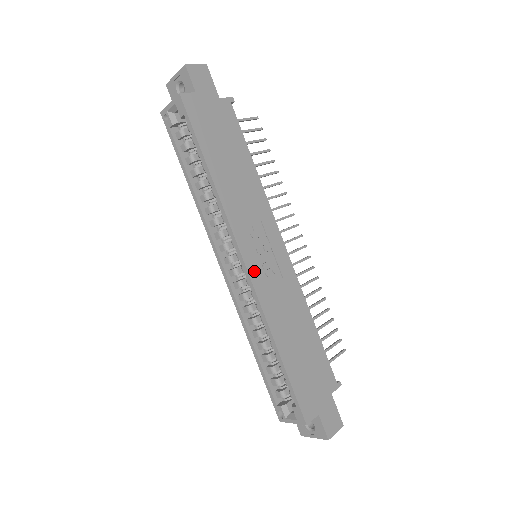
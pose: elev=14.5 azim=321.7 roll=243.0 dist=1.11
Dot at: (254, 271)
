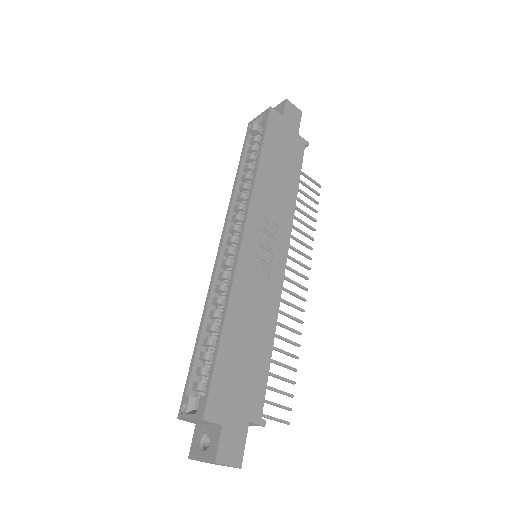
Dot at: (247, 249)
